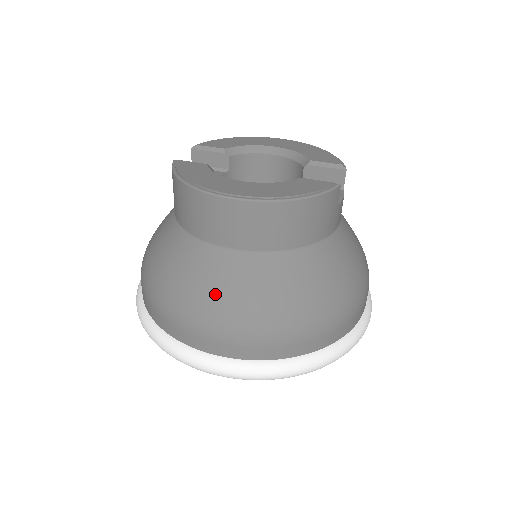
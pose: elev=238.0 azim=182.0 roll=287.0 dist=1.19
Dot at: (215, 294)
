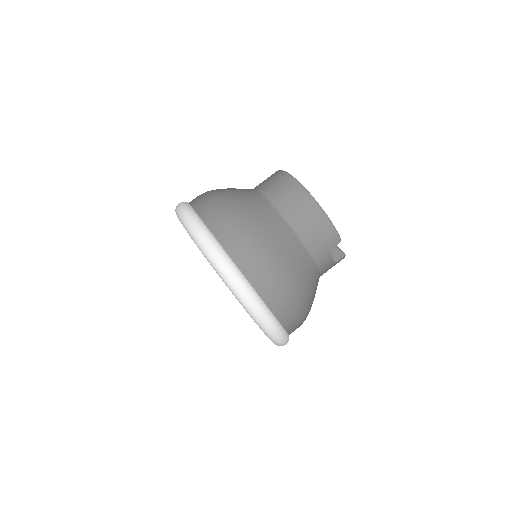
Dot at: (243, 205)
